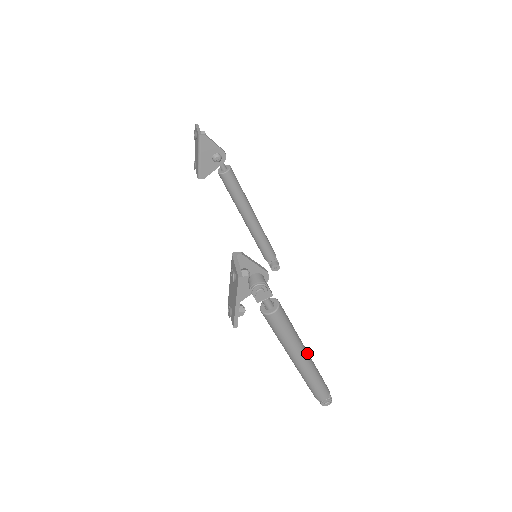
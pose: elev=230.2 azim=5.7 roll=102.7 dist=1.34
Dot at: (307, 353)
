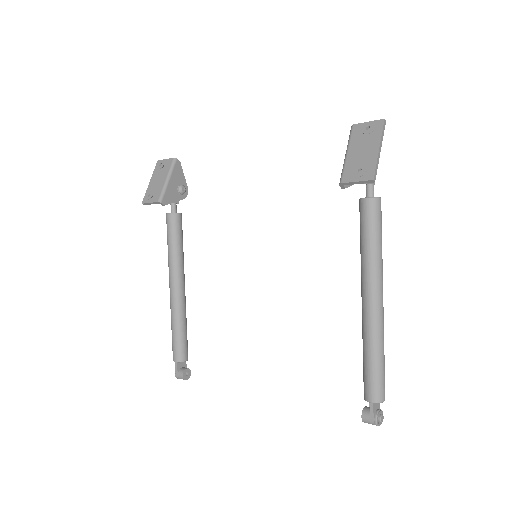
Dot at: occluded
